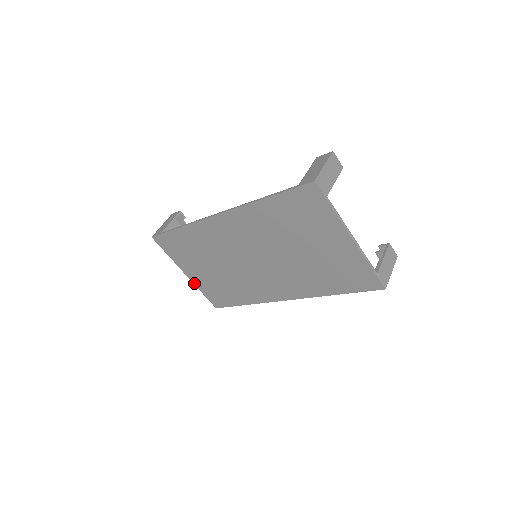
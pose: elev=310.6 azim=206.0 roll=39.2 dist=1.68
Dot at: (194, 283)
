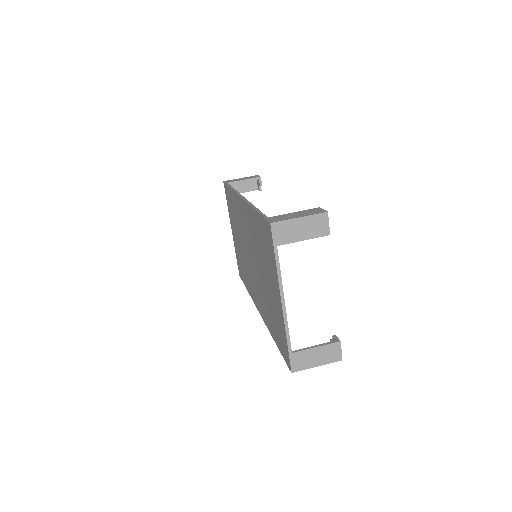
Dot at: occluded
